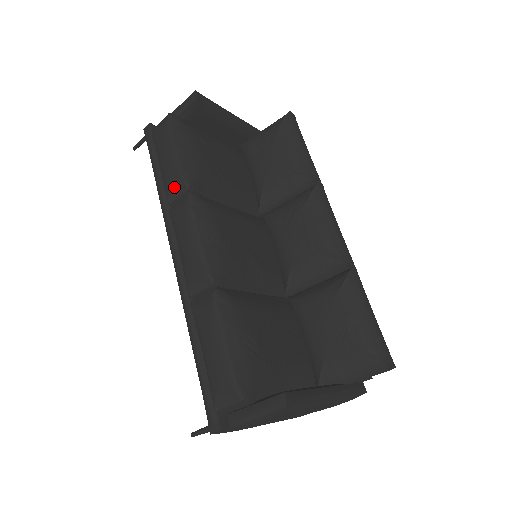
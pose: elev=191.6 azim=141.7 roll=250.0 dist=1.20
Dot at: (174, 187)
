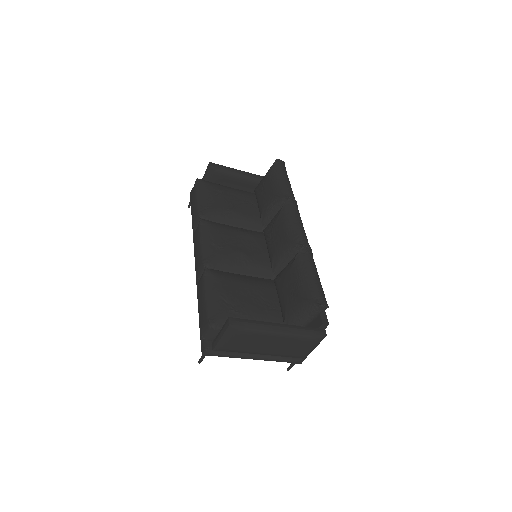
Dot at: (195, 219)
